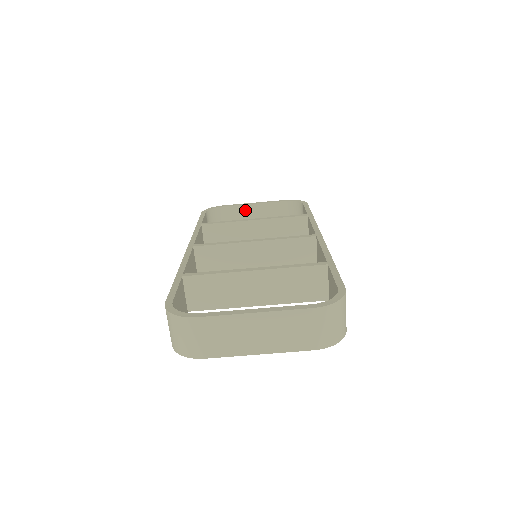
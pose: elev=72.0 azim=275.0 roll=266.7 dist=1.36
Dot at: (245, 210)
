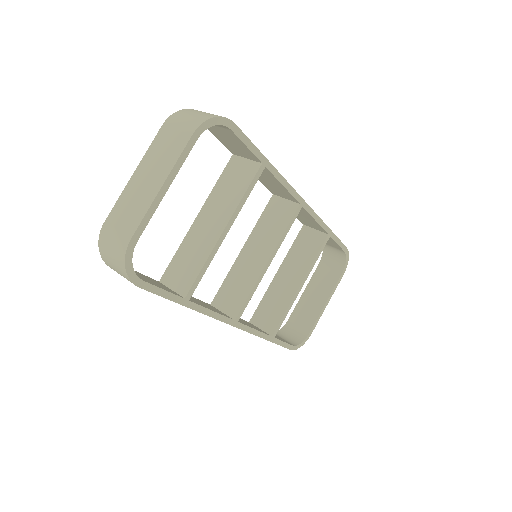
Dot at: (303, 303)
